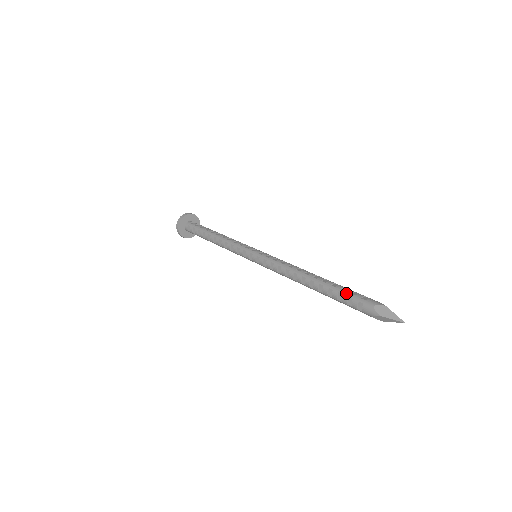
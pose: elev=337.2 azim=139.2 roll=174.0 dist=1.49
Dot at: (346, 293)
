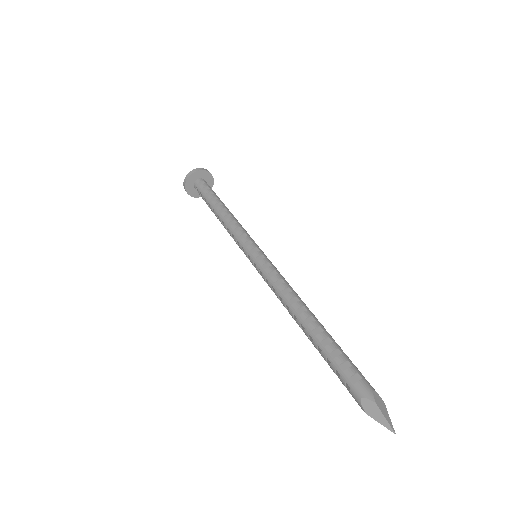
Dot at: (334, 363)
